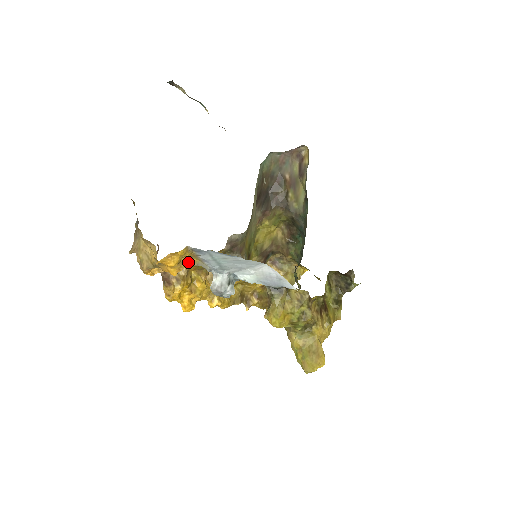
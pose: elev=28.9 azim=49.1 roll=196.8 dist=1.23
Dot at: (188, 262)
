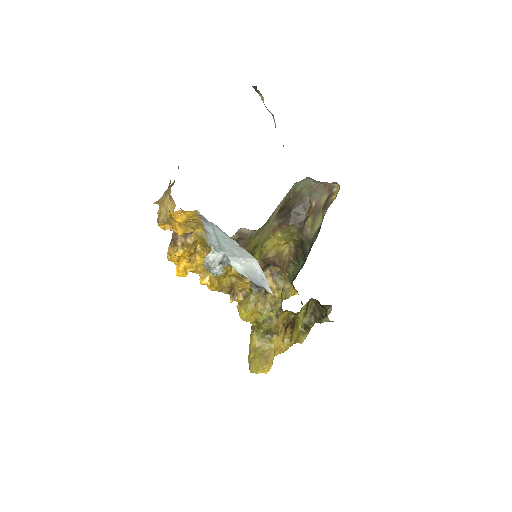
Dot at: (195, 229)
